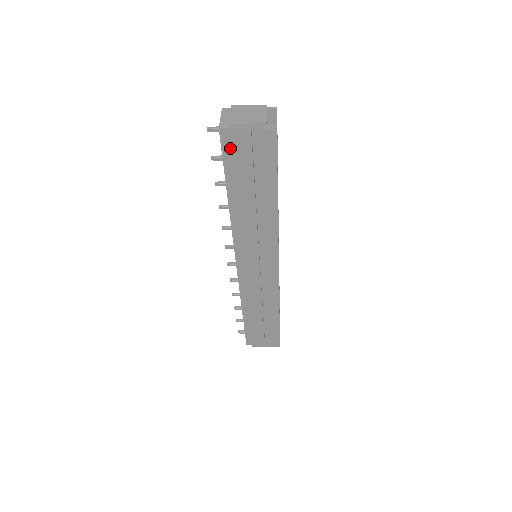
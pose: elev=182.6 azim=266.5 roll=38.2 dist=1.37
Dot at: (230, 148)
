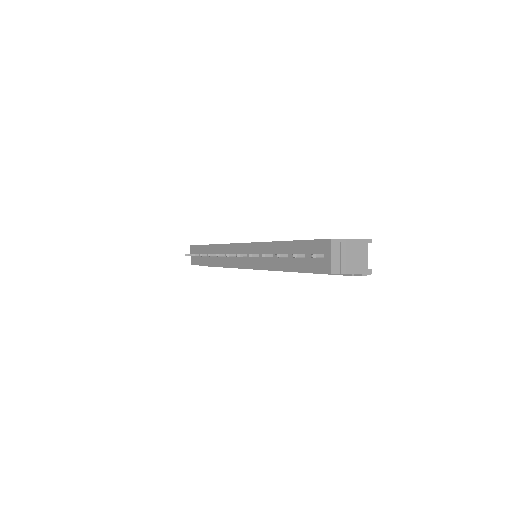
Dot at: occluded
